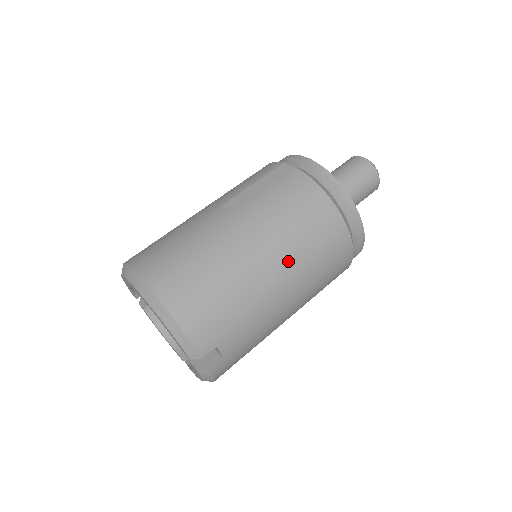
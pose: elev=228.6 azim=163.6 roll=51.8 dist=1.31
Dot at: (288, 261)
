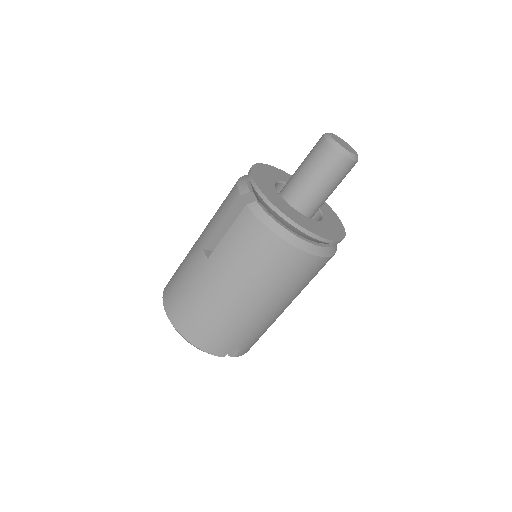
Dot at: (259, 293)
